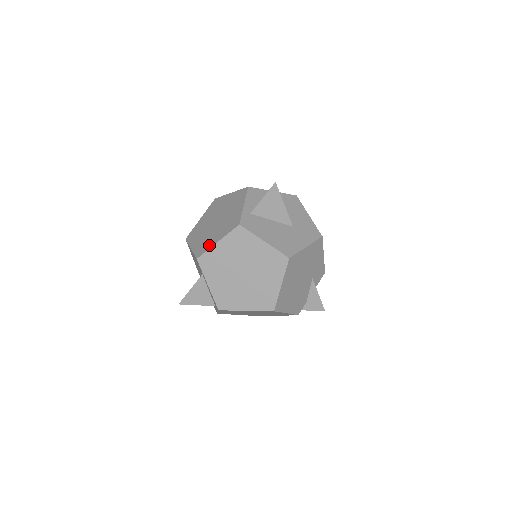
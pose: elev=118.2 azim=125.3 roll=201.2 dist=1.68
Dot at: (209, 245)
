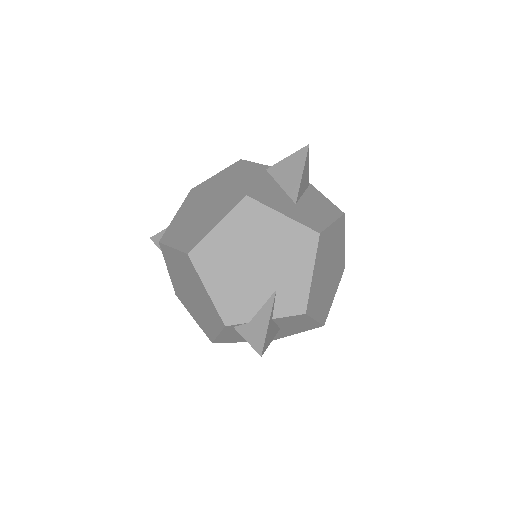
Dot at: occluded
